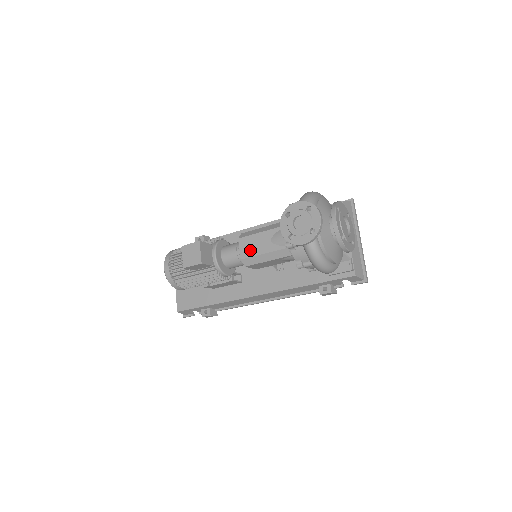
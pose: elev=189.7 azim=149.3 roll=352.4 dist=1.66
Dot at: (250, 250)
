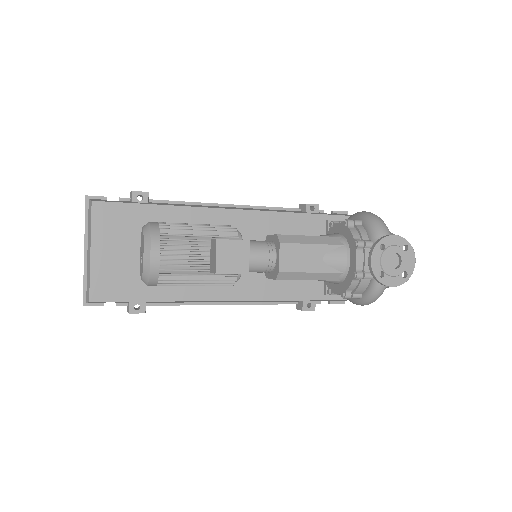
Dot at: (294, 263)
